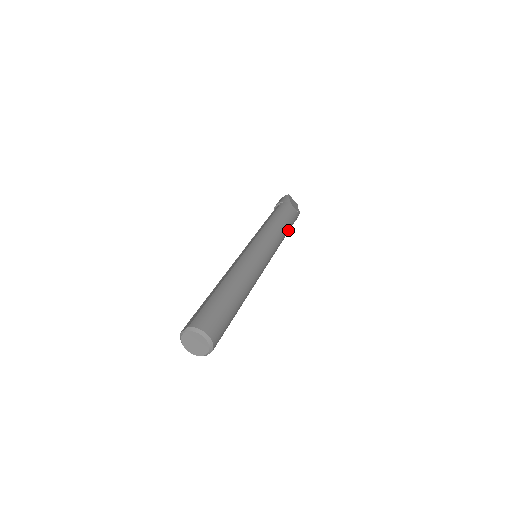
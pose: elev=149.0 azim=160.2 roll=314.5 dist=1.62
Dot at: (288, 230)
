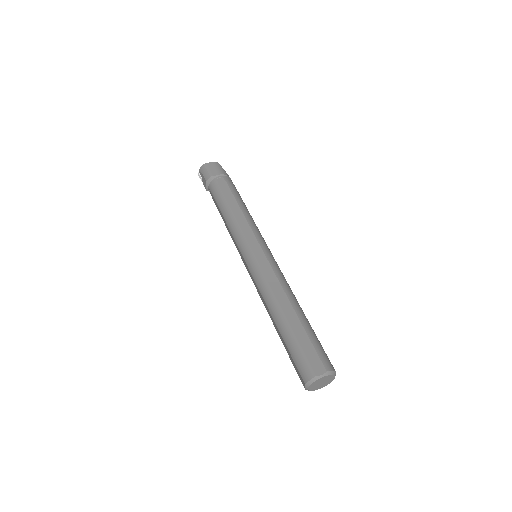
Dot at: occluded
